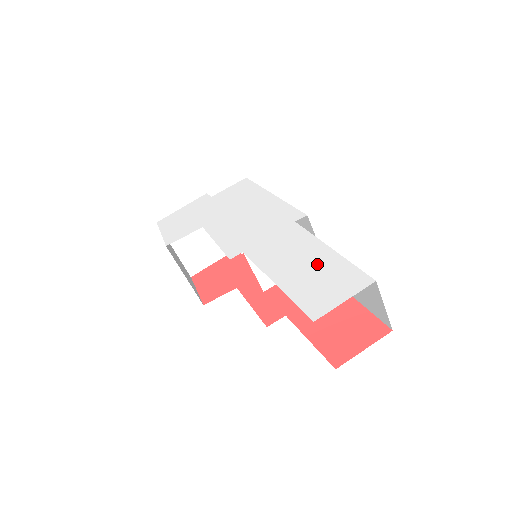
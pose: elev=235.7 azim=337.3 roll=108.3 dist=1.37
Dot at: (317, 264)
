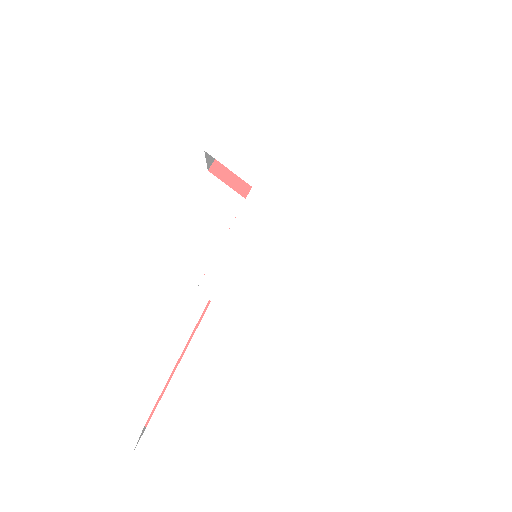
Dot at: (206, 413)
